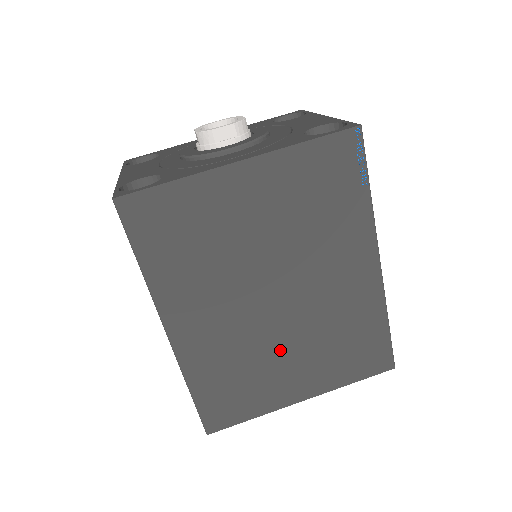
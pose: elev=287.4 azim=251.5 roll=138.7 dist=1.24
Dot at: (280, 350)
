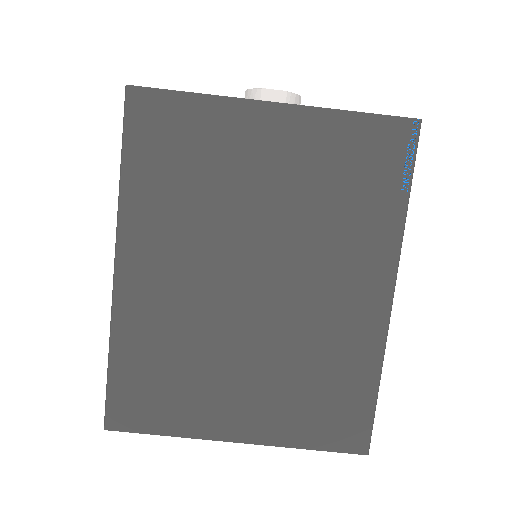
Dot at: (234, 356)
